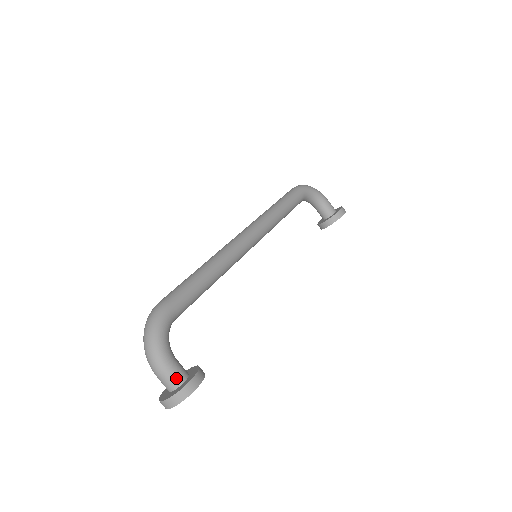
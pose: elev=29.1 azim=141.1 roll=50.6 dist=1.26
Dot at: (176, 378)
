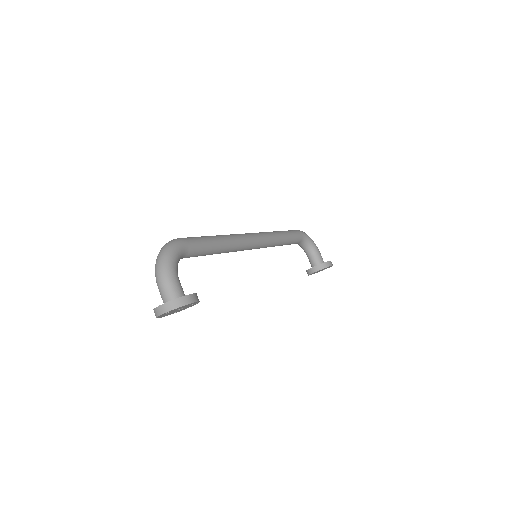
Dot at: (176, 292)
